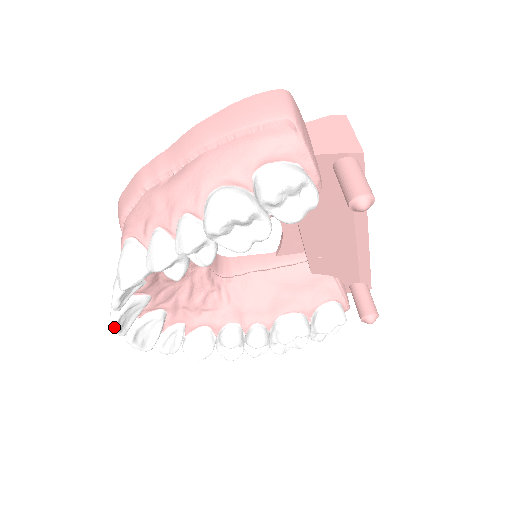
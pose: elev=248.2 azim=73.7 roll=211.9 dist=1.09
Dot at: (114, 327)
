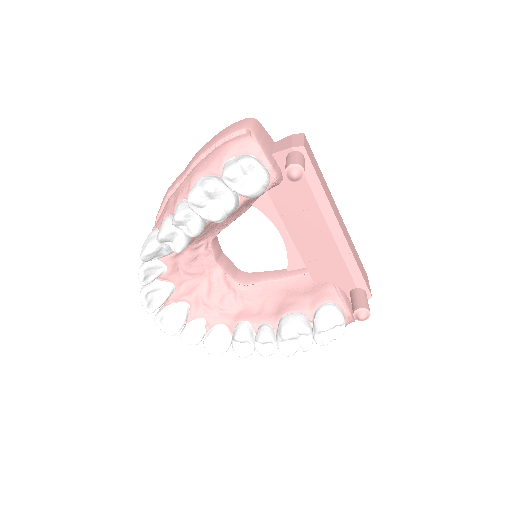
Dot at: (142, 301)
